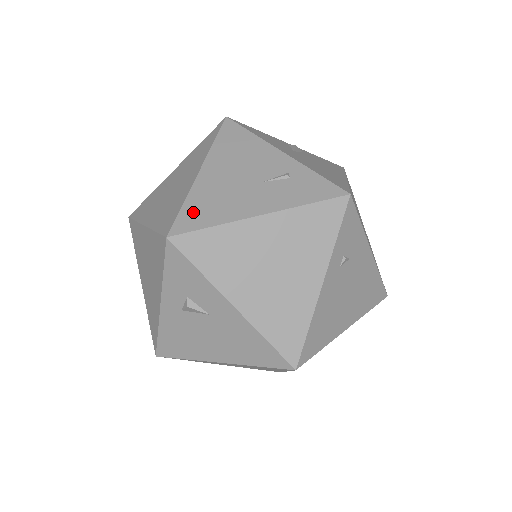
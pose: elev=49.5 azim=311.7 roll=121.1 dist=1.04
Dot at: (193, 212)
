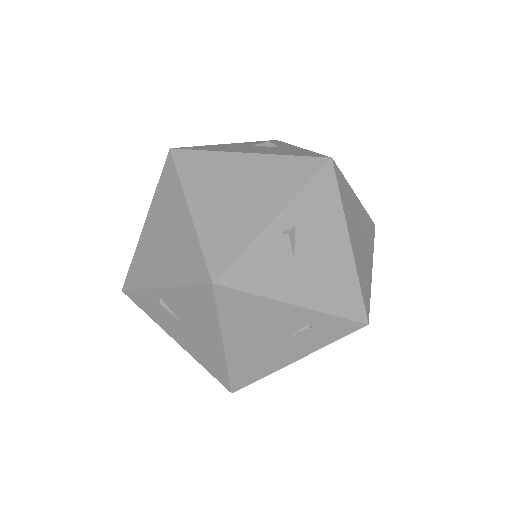
Dot at: (241, 375)
